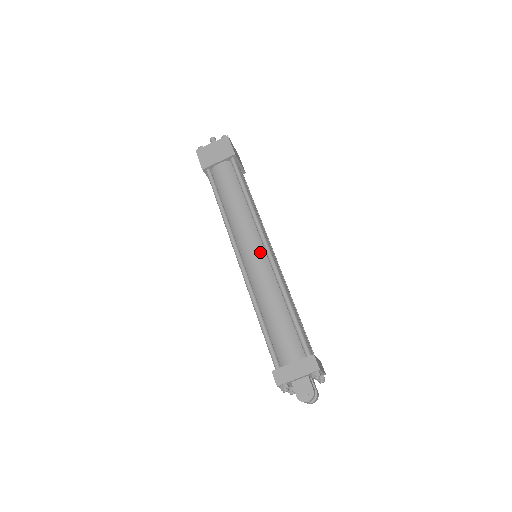
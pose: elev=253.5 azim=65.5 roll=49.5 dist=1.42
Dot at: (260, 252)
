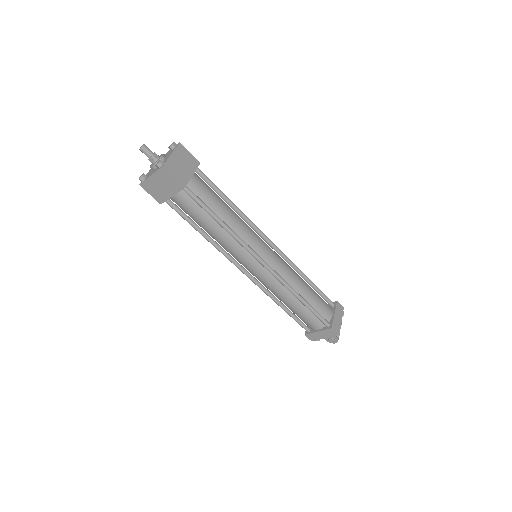
Dot at: (260, 268)
